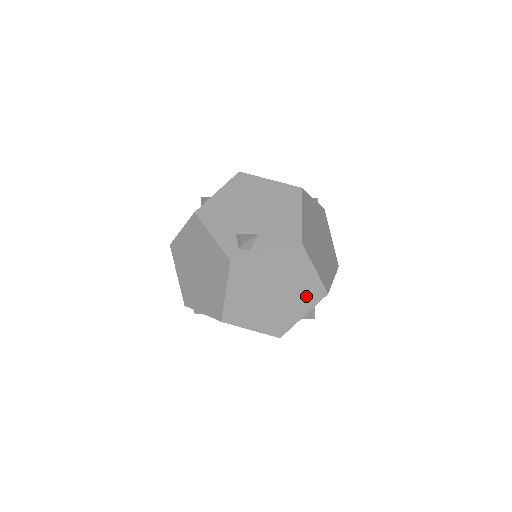
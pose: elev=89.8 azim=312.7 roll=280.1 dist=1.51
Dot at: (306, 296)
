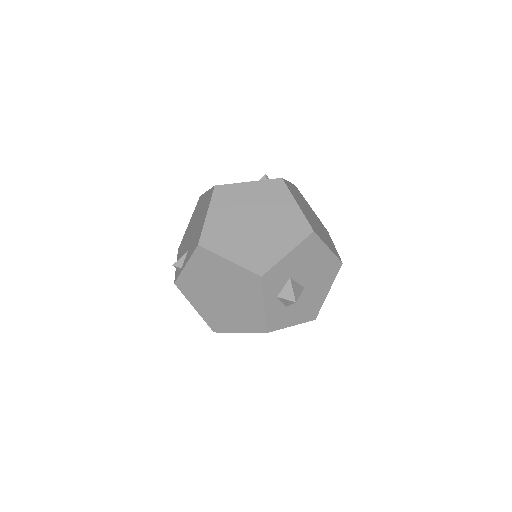
Dot at: (247, 287)
